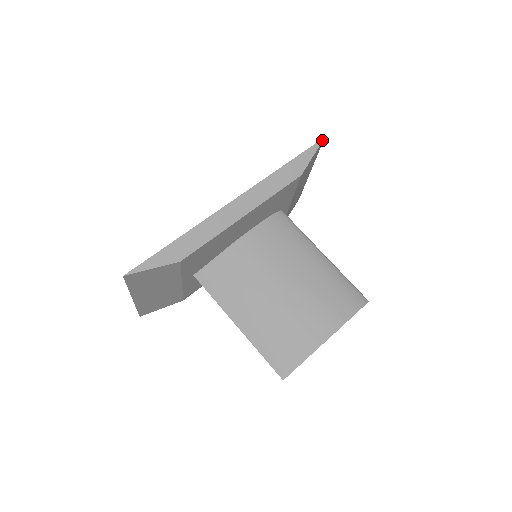
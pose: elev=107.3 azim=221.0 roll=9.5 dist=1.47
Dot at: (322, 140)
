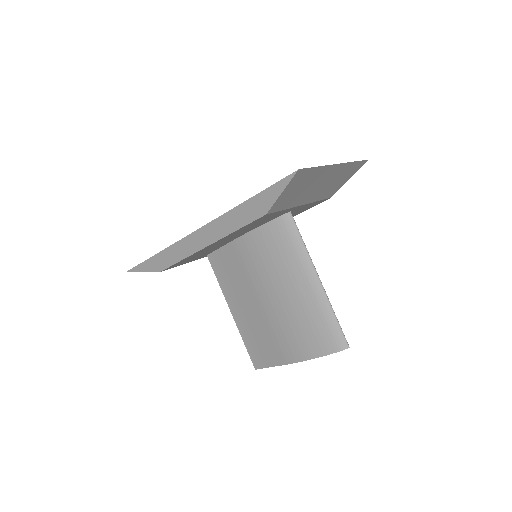
Dot at: (294, 173)
